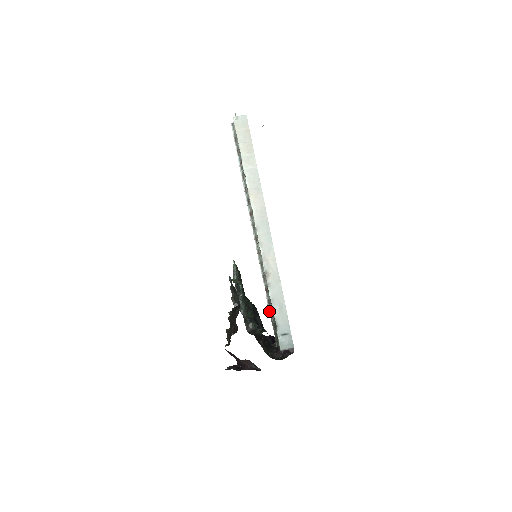
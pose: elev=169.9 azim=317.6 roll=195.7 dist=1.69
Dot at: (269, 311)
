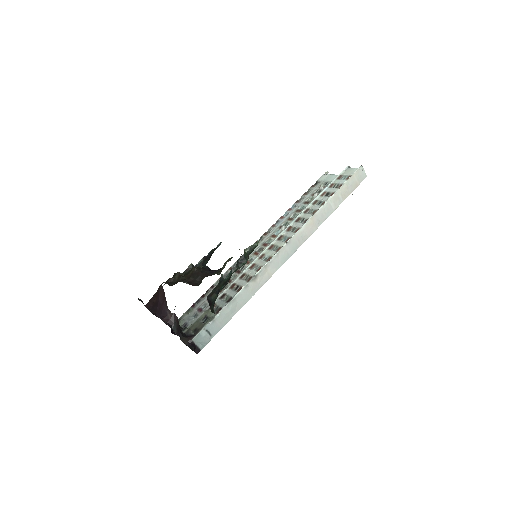
Dot at: occluded
